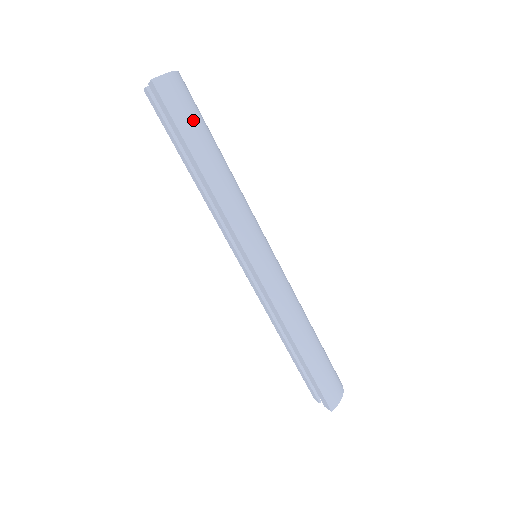
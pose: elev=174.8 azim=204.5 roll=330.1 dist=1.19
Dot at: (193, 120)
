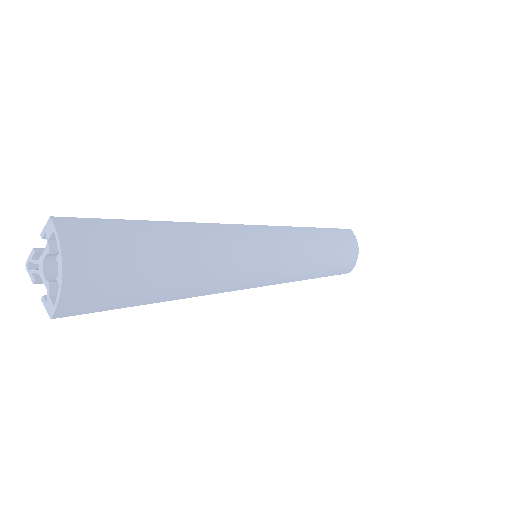
Dot at: (131, 282)
